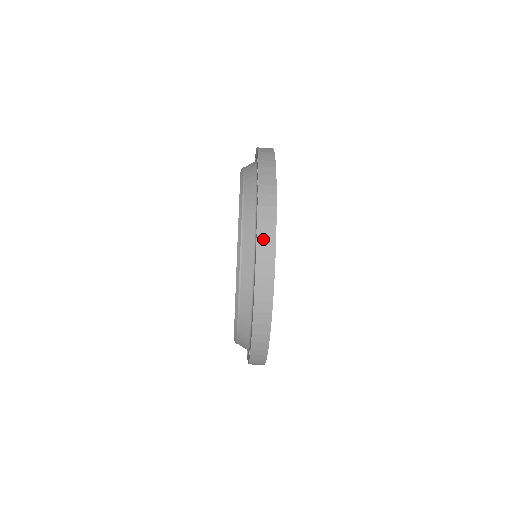
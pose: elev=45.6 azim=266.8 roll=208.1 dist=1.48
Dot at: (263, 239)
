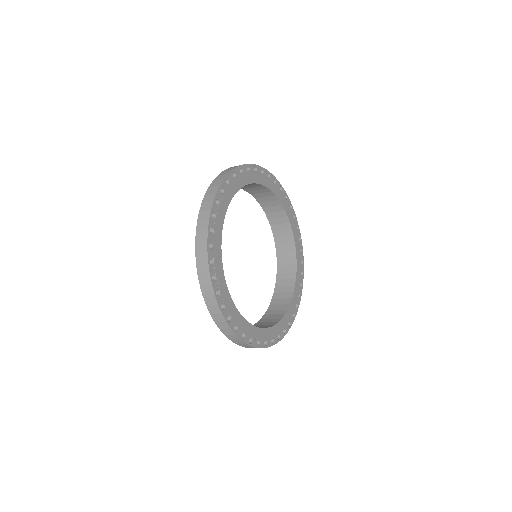
Dot at: (199, 236)
